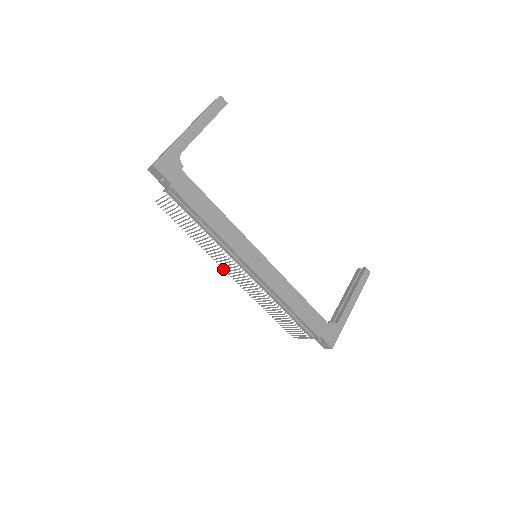
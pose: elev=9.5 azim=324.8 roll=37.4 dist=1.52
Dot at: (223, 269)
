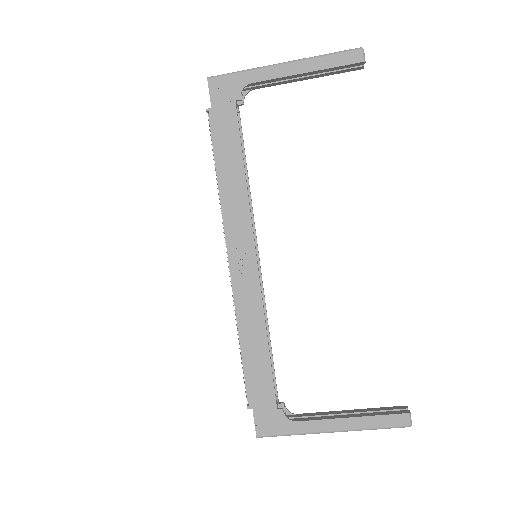
Dot at: occluded
